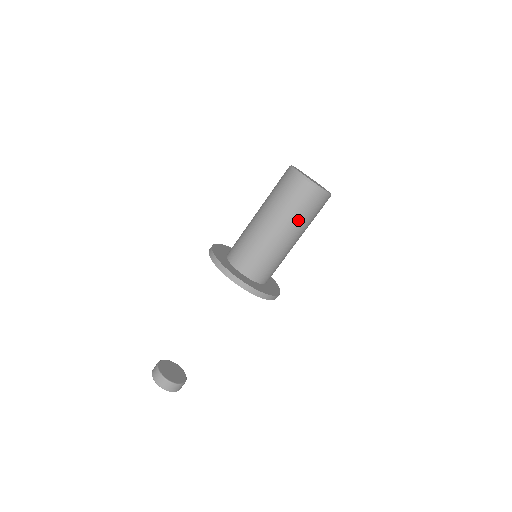
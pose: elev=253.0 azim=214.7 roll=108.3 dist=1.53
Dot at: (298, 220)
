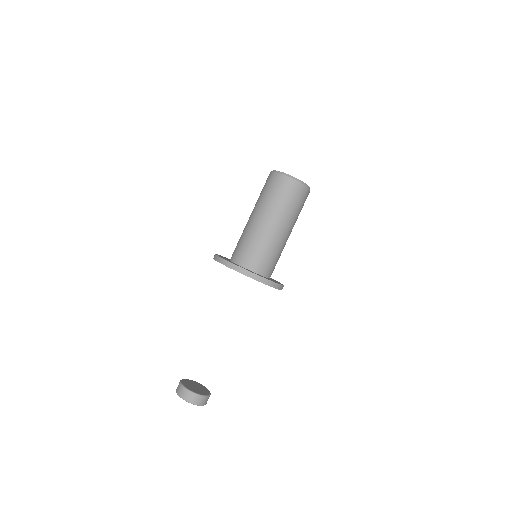
Dot at: (280, 208)
